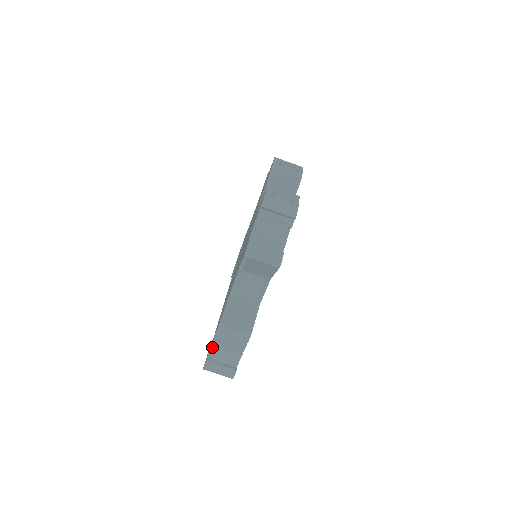
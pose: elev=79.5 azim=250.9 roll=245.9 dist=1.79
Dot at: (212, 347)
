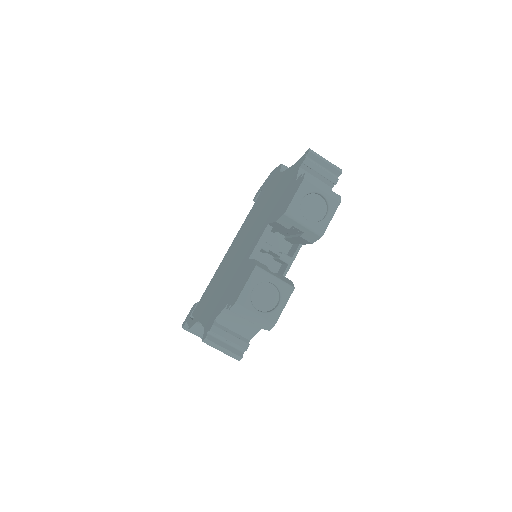
Dot at: occluded
